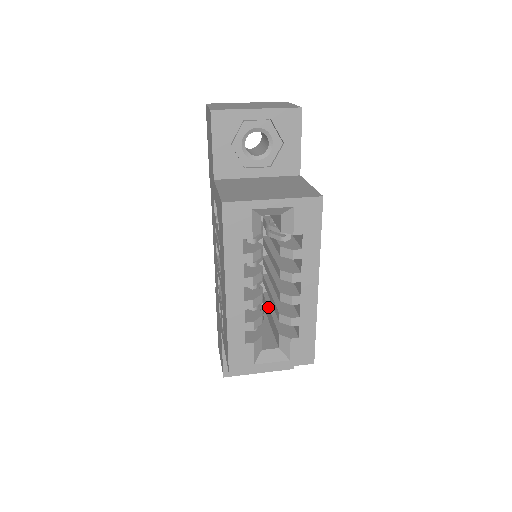
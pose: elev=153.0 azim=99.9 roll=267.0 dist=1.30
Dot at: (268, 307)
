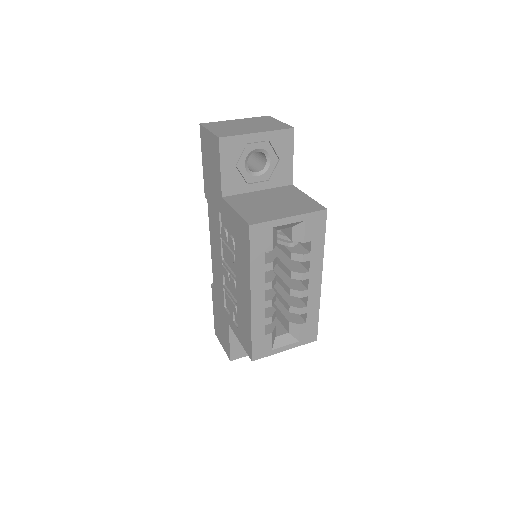
Dot at: occluded
